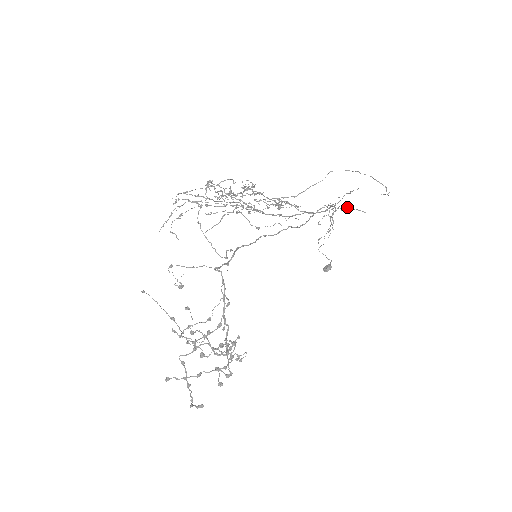
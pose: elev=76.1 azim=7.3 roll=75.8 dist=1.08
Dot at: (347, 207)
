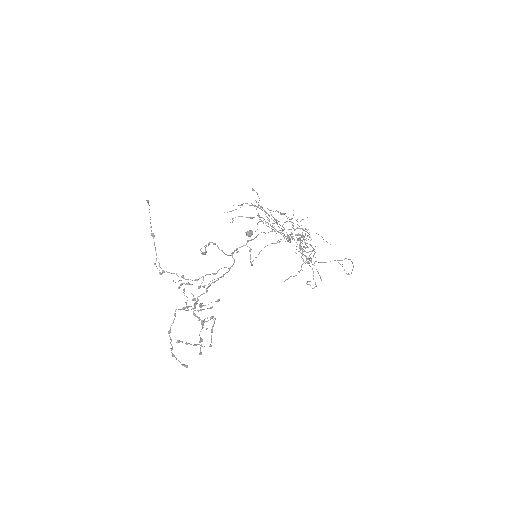
Dot at: (311, 239)
